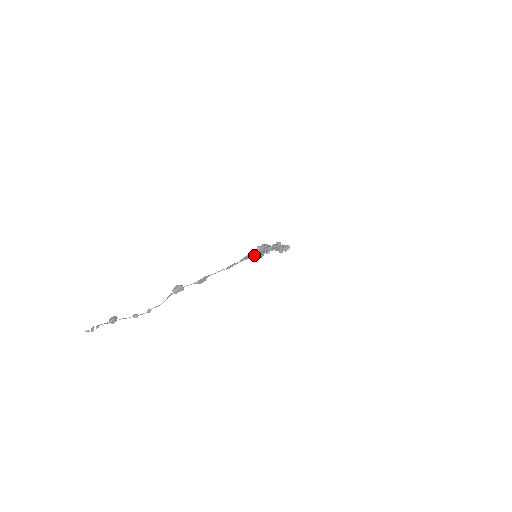
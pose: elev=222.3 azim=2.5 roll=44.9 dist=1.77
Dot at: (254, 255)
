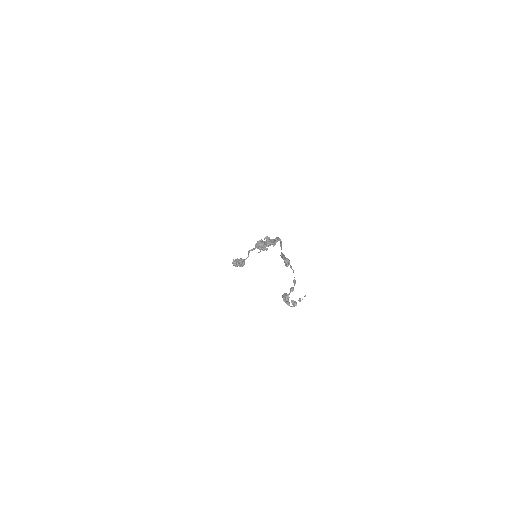
Dot at: occluded
